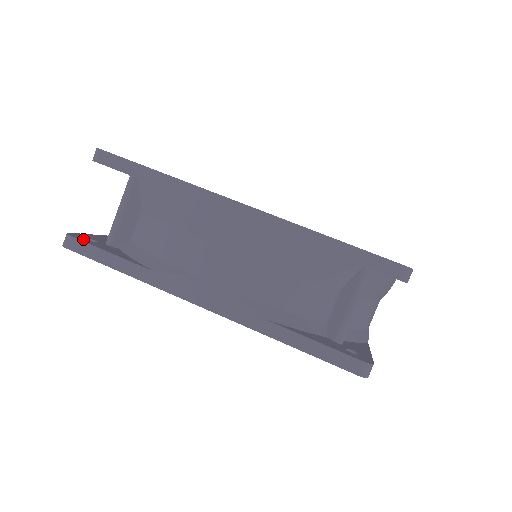
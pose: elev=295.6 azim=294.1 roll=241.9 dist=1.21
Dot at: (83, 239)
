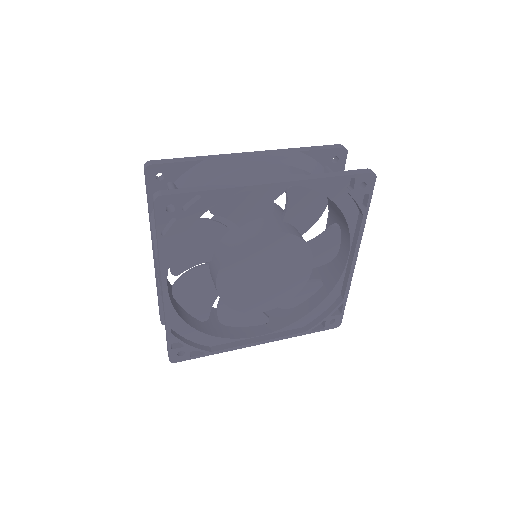
Dot at: occluded
